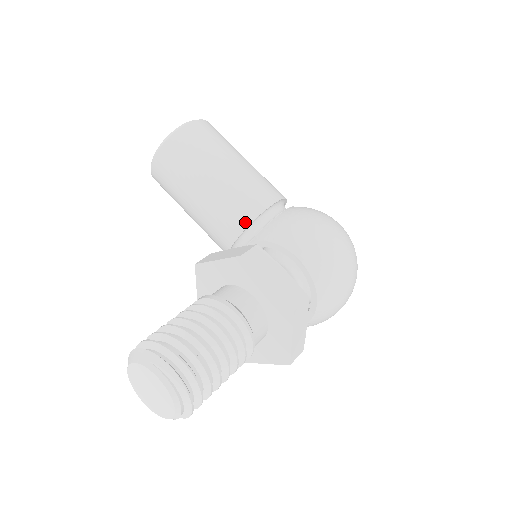
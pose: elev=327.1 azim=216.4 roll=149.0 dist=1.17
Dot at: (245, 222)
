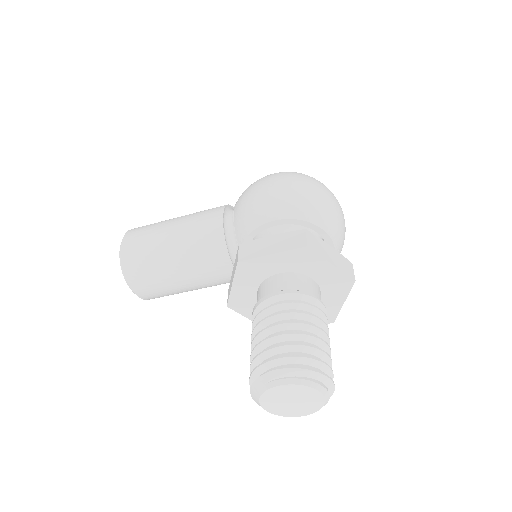
Dot at: (222, 247)
